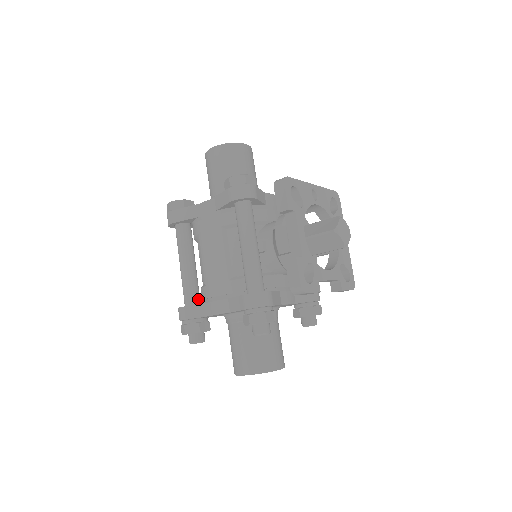
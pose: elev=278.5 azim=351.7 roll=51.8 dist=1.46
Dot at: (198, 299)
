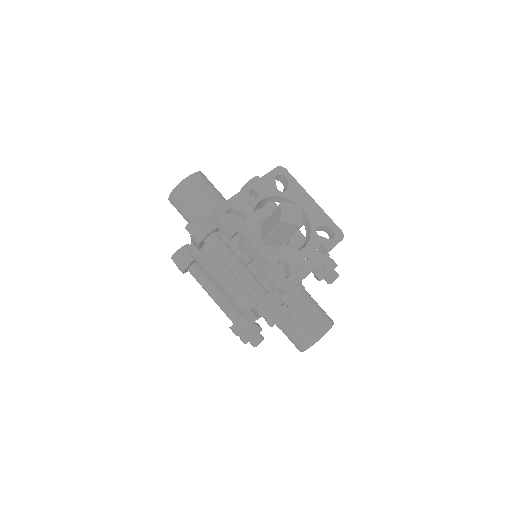
Dot at: (238, 313)
